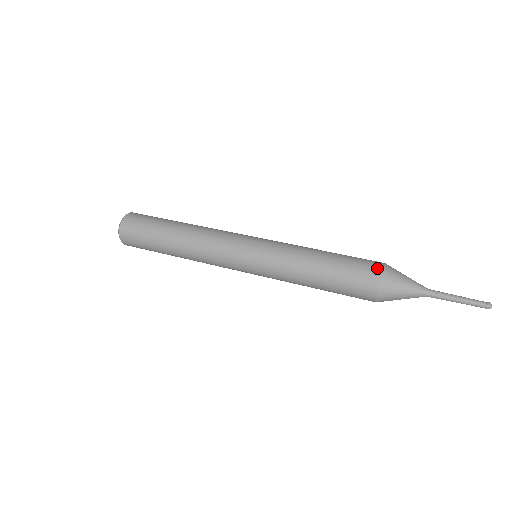
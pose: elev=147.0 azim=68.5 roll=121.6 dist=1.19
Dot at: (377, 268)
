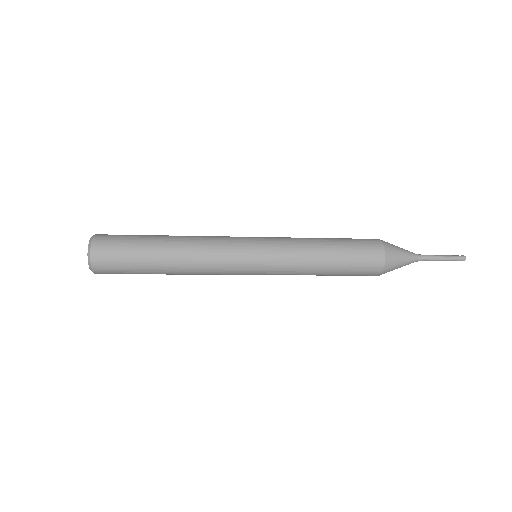
Dot at: occluded
